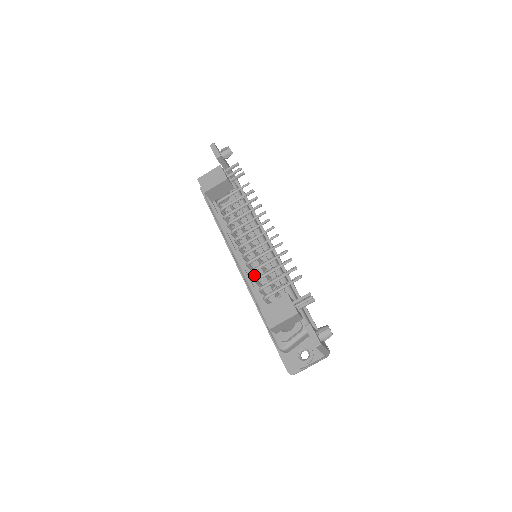
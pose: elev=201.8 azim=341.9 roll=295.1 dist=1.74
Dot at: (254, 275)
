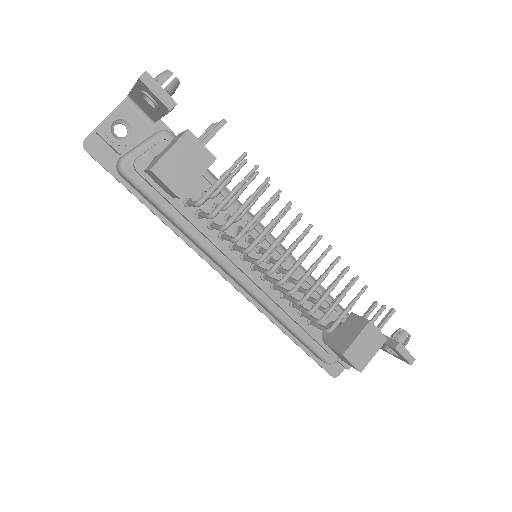
Dot at: occluded
